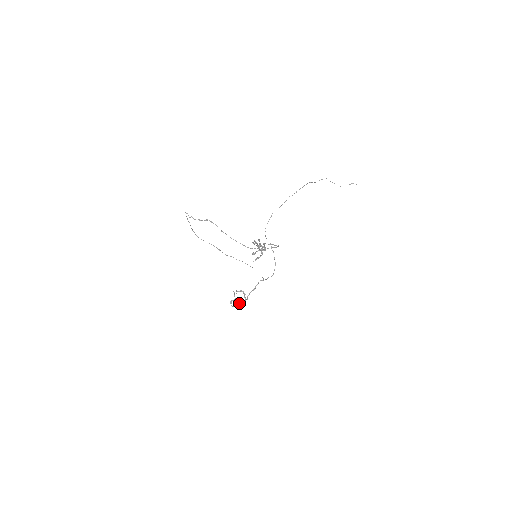
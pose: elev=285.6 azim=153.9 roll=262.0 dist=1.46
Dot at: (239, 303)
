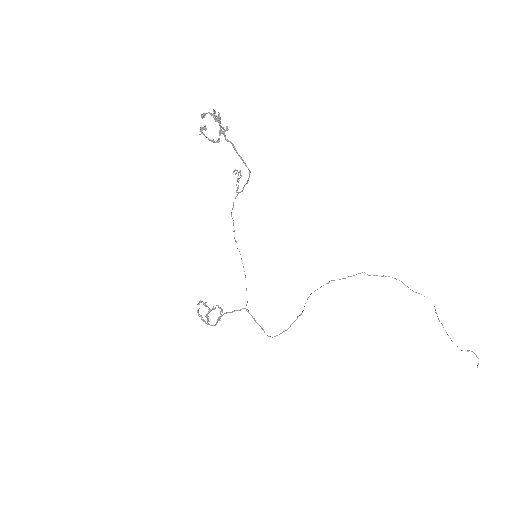
Dot at: (208, 320)
